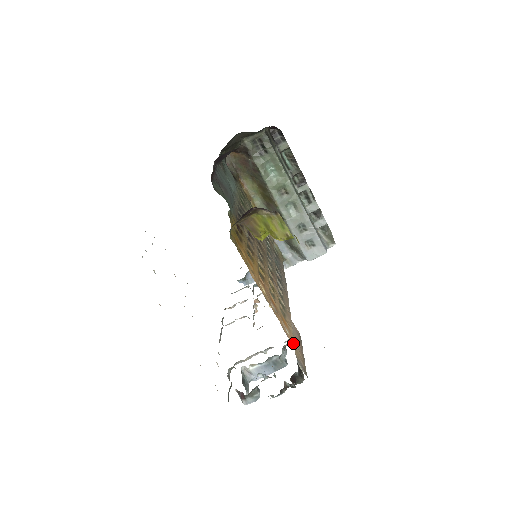
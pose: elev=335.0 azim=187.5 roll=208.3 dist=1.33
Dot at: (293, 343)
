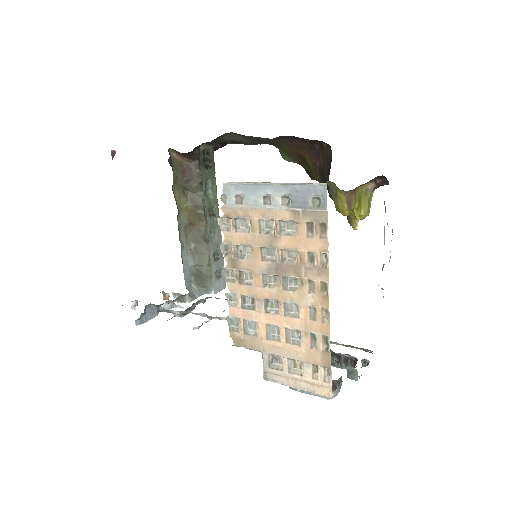
Dot at: occluded
